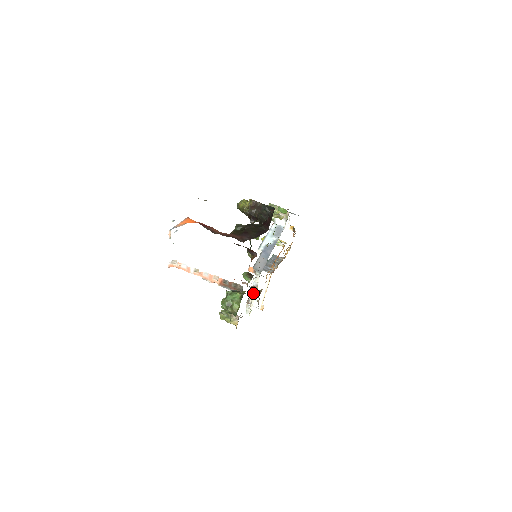
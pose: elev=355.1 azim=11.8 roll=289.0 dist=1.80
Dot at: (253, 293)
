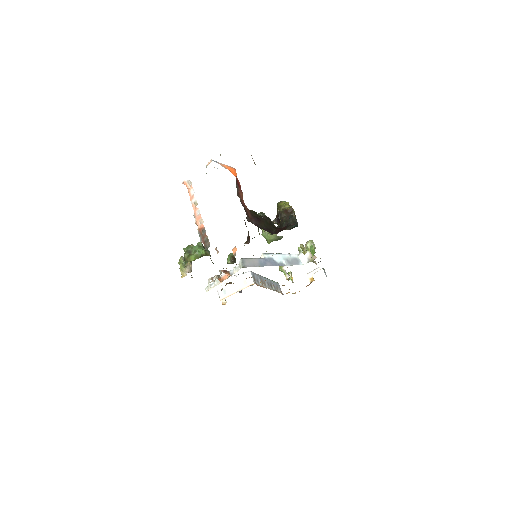
Dot at: (224, 277)
